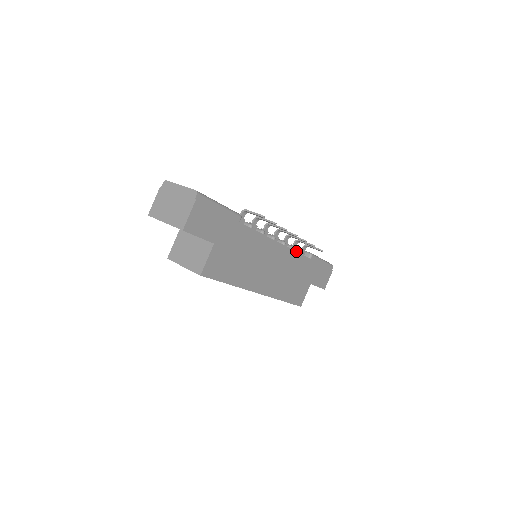
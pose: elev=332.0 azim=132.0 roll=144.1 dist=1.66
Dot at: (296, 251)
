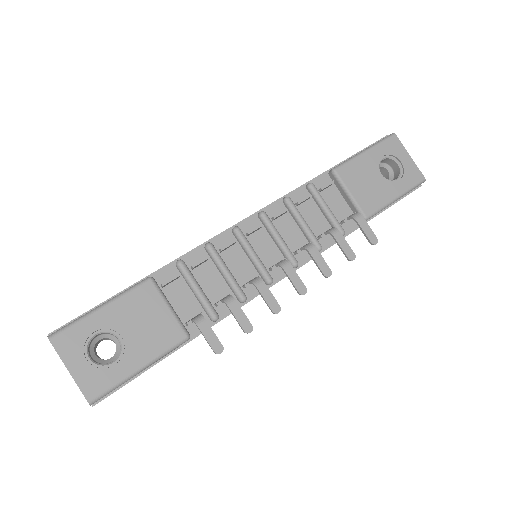
Dot at: occluded
